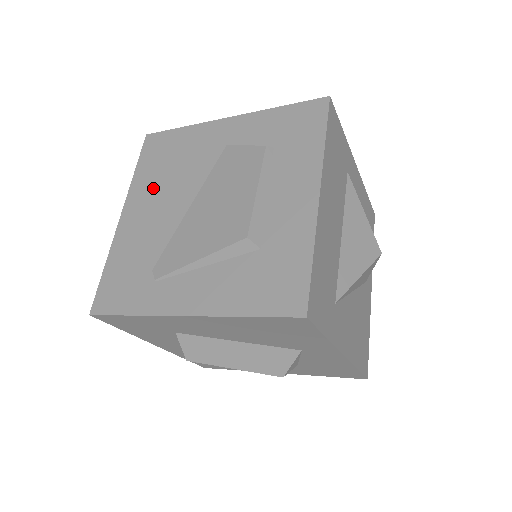
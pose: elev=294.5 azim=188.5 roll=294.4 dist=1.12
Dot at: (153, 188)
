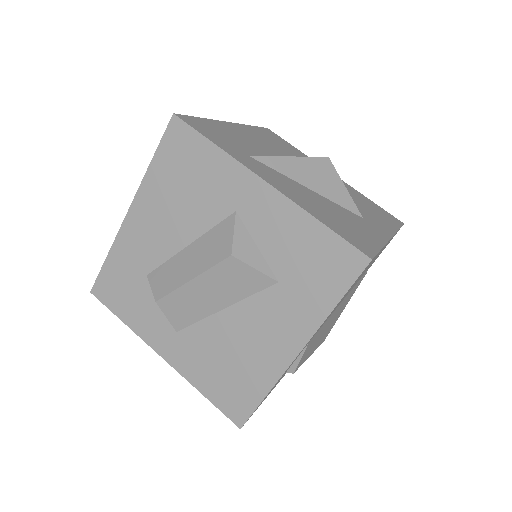
Dot at: occluded
